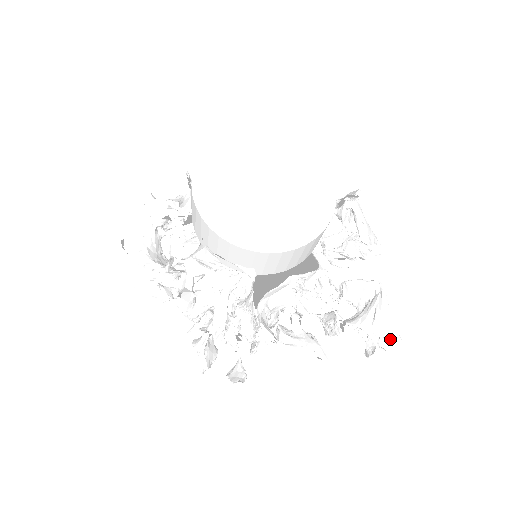
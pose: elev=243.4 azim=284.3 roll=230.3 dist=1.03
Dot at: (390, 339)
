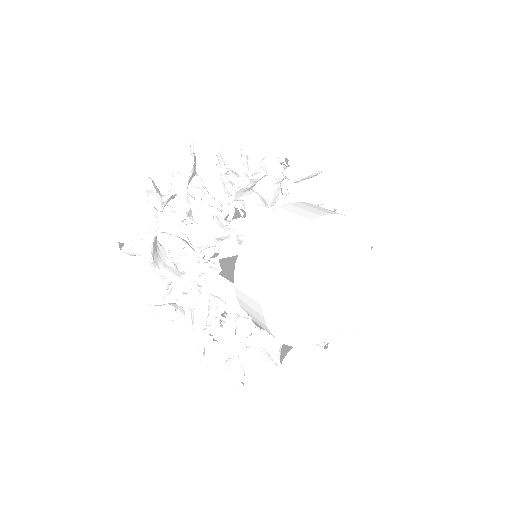
Dot at: occluded
